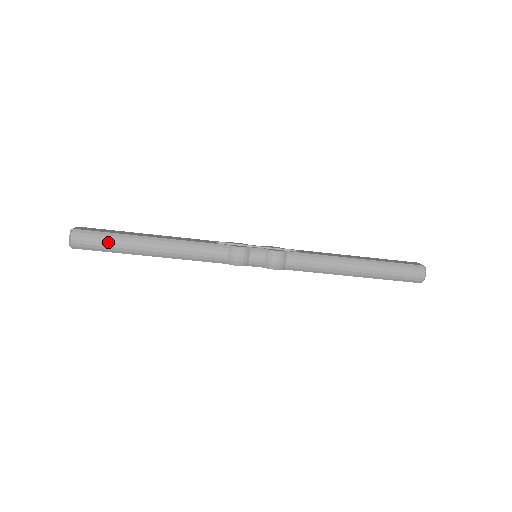
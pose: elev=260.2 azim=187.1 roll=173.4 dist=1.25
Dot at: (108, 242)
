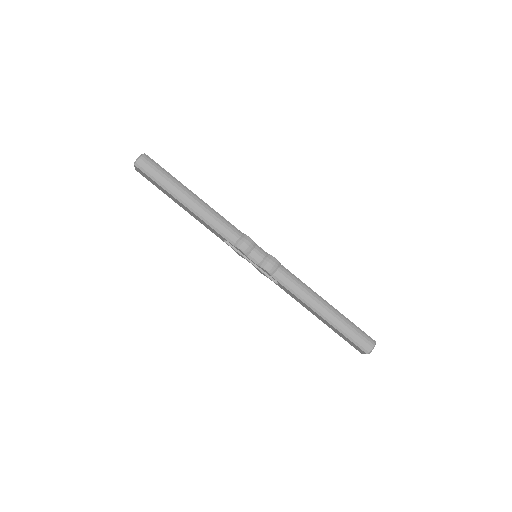
Dot at: (163, 176)
